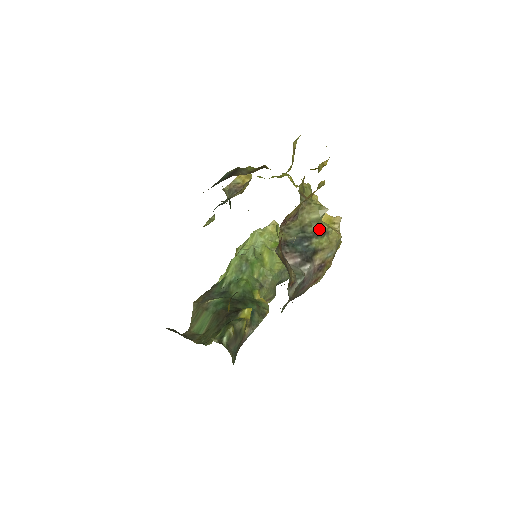
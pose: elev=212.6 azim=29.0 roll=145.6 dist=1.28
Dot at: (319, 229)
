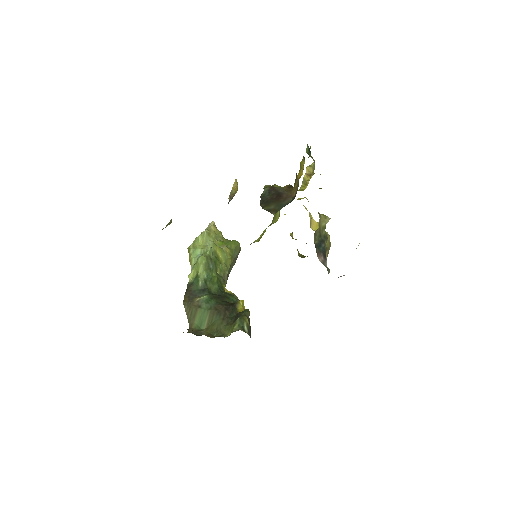
Dot at: (325, 233)
